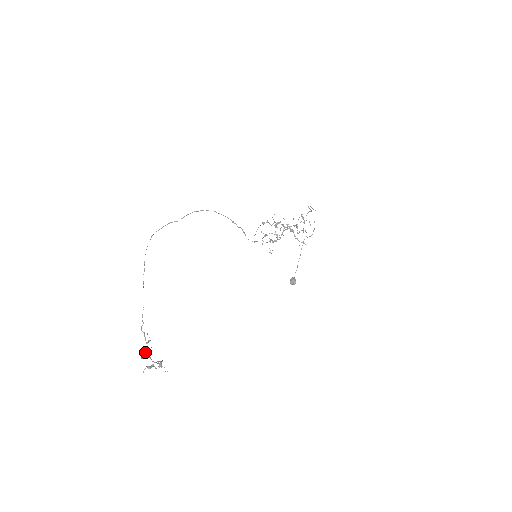
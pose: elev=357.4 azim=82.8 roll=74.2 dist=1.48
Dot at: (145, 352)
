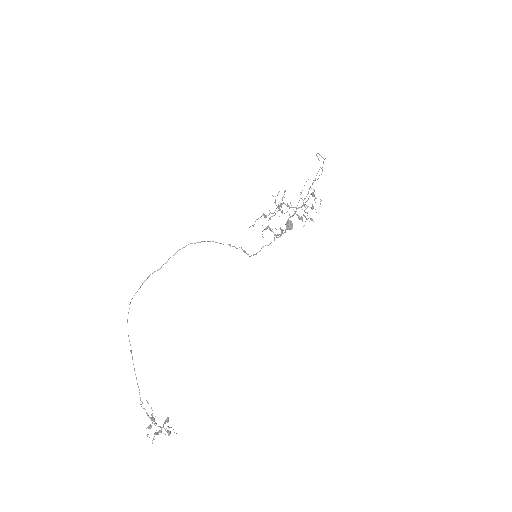
Dot at: occluded
